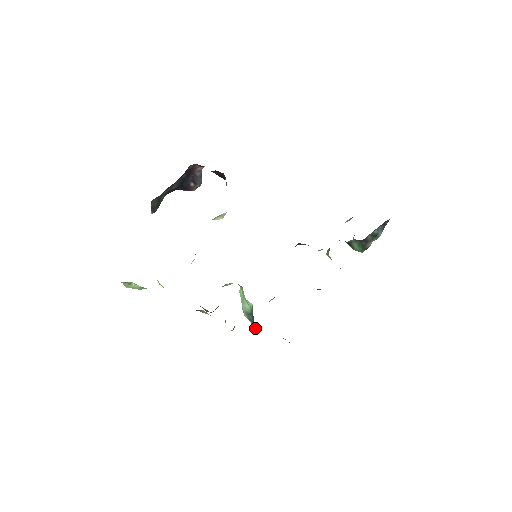
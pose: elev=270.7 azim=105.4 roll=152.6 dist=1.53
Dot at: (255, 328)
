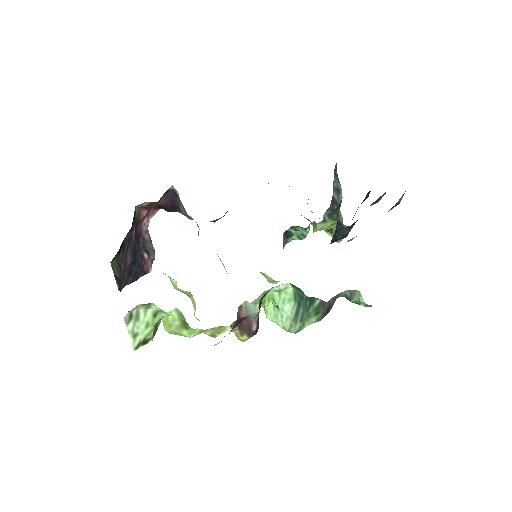
Dot at: (315, 300)
